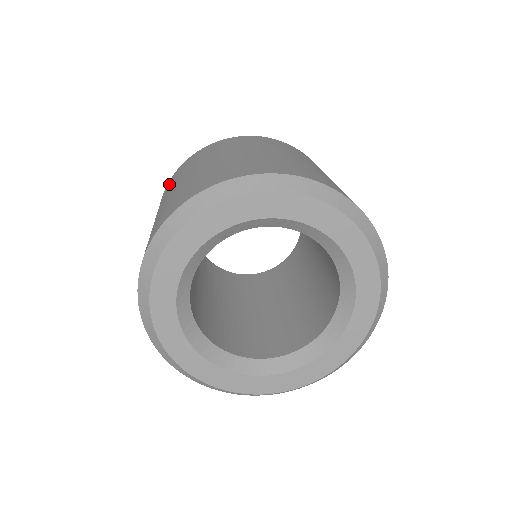
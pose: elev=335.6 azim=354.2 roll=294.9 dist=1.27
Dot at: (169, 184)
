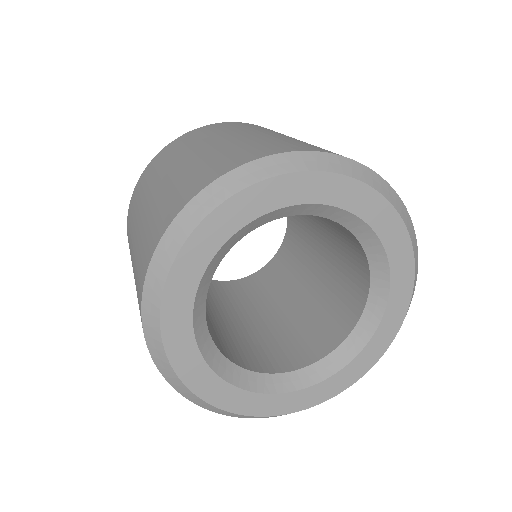
Dot at: (238, 125)
